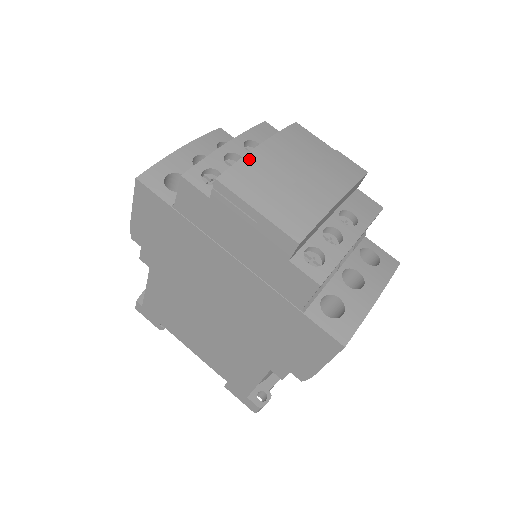
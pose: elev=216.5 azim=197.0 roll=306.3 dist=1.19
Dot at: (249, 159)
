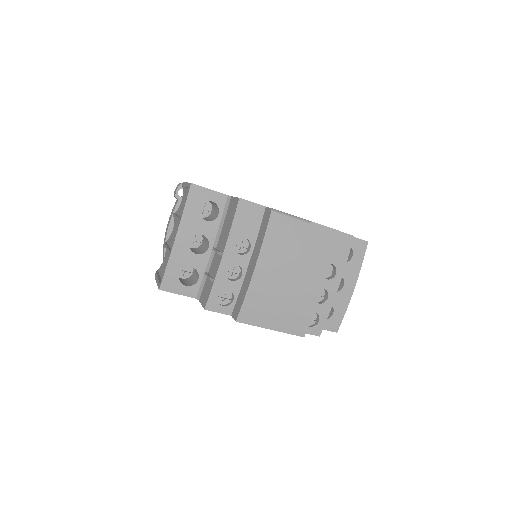
Dot at: (252, 292)
